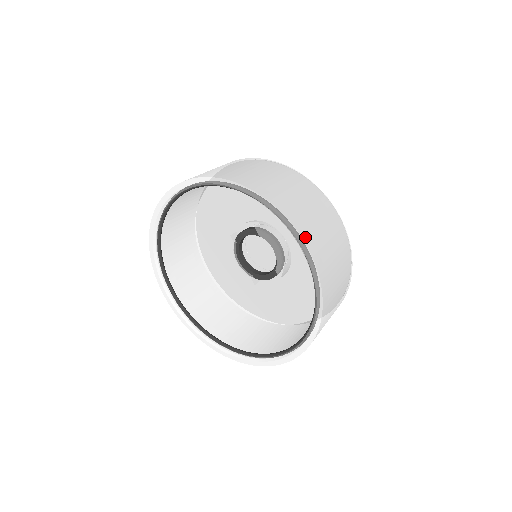
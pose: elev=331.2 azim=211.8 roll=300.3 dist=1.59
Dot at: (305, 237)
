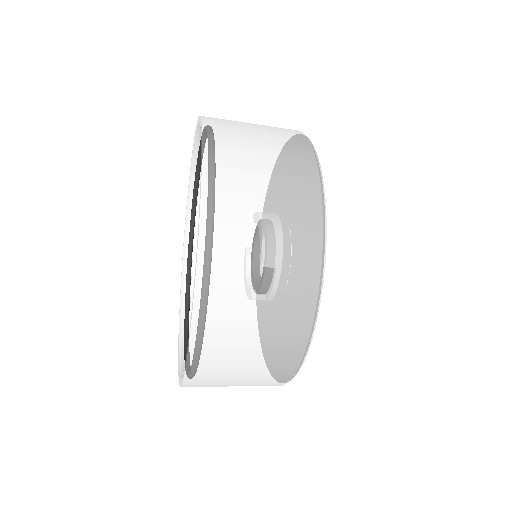
Dot at: (209, 124)
